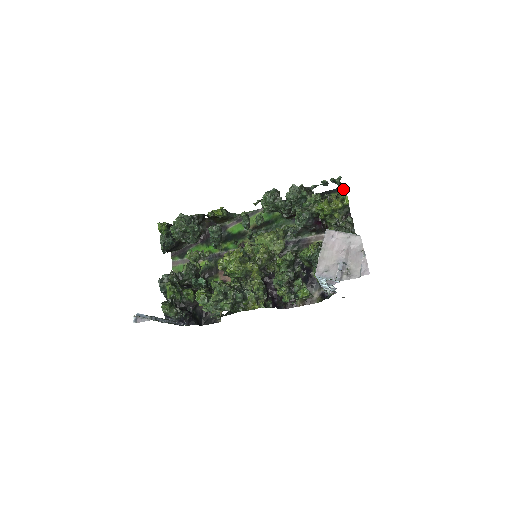
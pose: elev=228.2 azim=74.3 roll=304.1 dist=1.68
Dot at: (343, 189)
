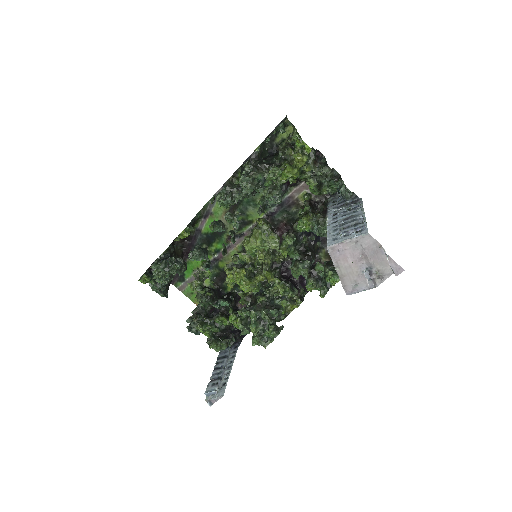
Dot at: occluded
